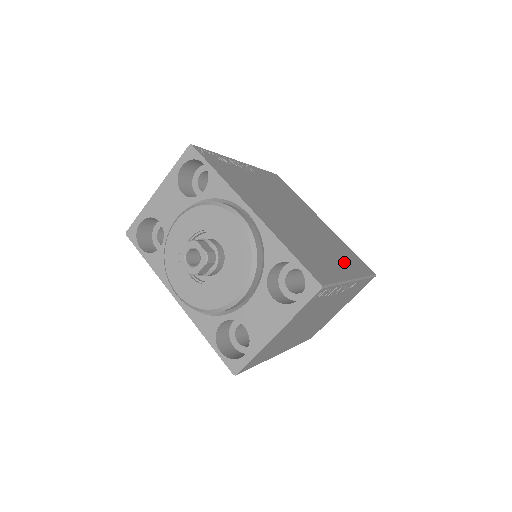
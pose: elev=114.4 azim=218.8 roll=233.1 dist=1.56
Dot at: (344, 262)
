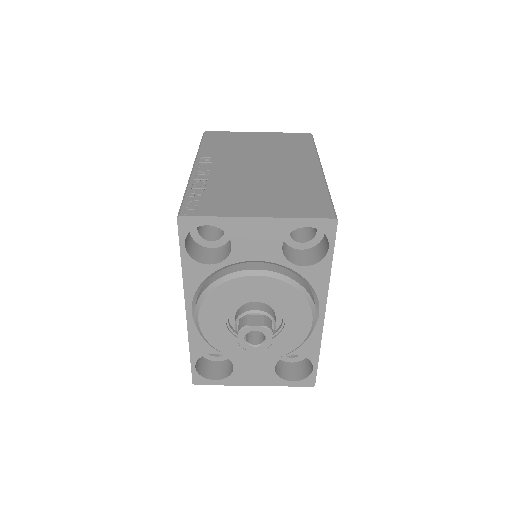
Dot at: occluded
